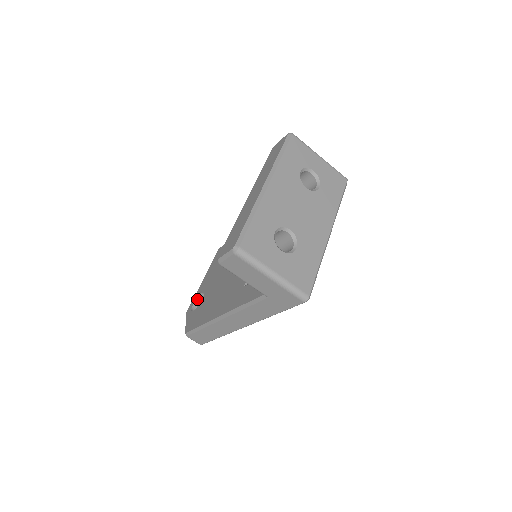
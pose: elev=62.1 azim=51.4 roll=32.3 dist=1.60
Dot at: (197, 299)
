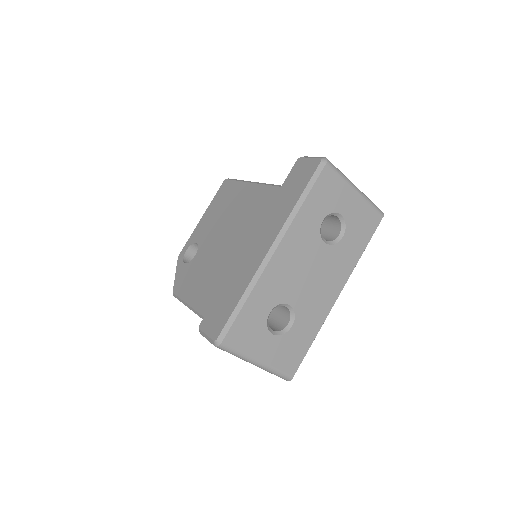
Dot at: (191, 245)
